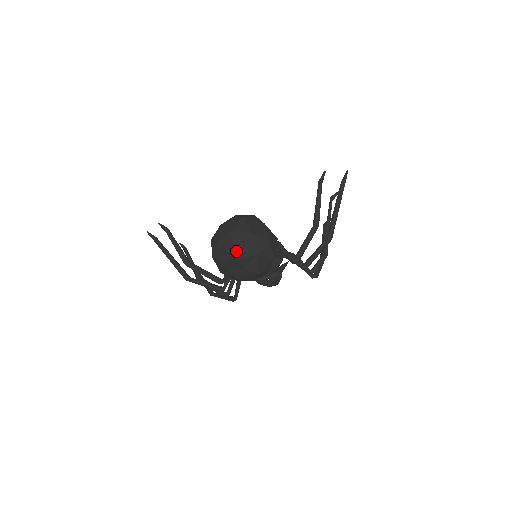
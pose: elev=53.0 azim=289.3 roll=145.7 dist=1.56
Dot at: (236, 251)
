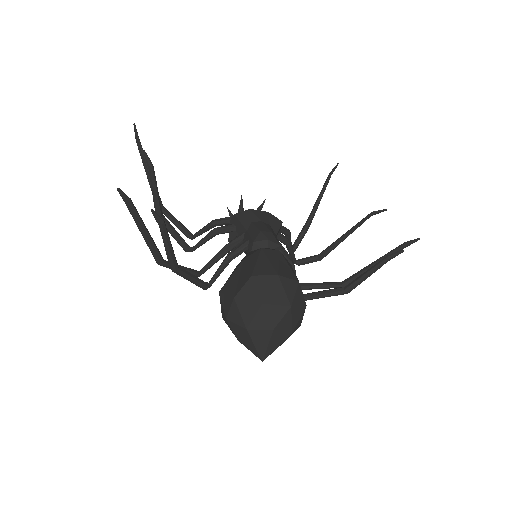
Dot at: (267, 354)
